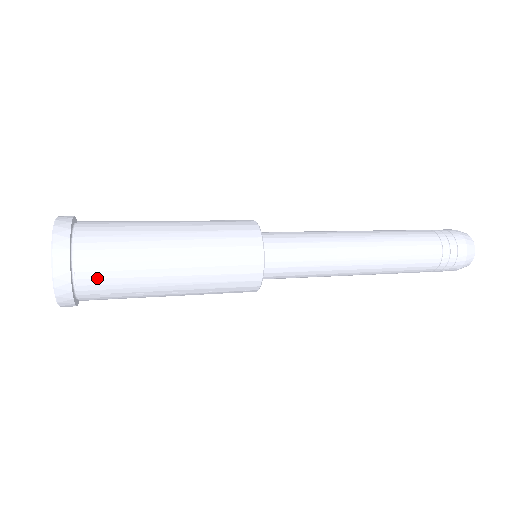
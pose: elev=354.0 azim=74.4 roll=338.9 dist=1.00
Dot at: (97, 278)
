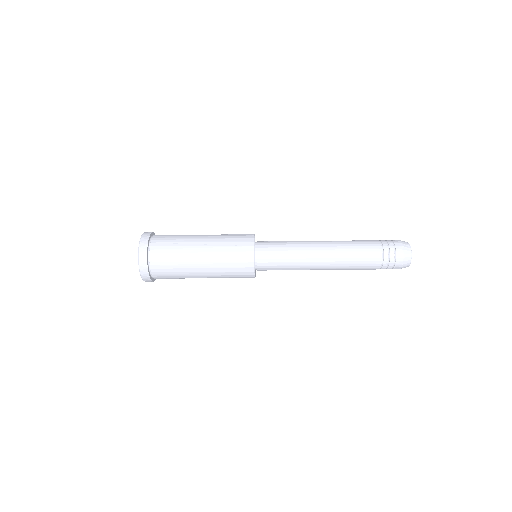
Dot at: (163, 236)
